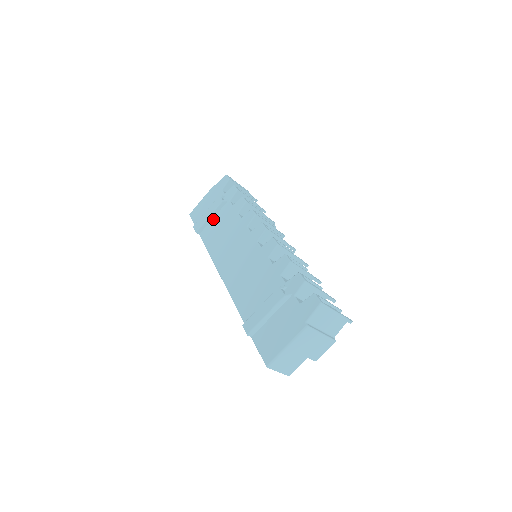
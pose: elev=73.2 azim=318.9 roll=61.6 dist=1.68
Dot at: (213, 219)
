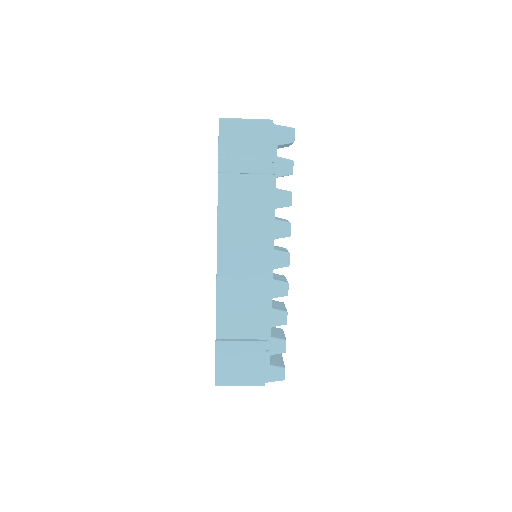
Dot at: (246, 176)
